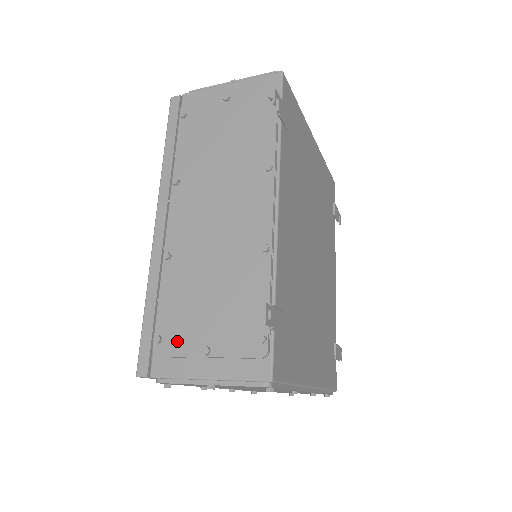
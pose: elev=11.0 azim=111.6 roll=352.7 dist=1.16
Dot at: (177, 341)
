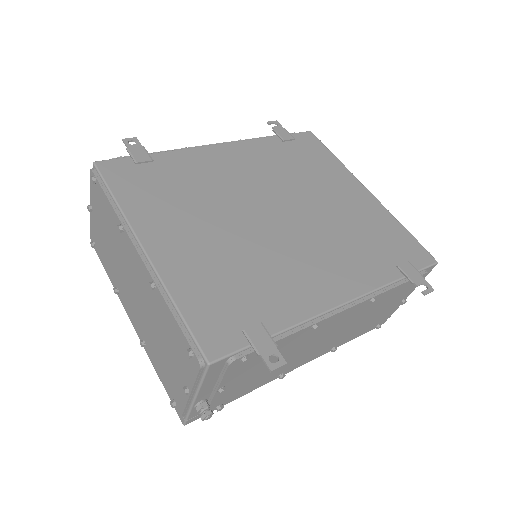
Dot at: occluded
